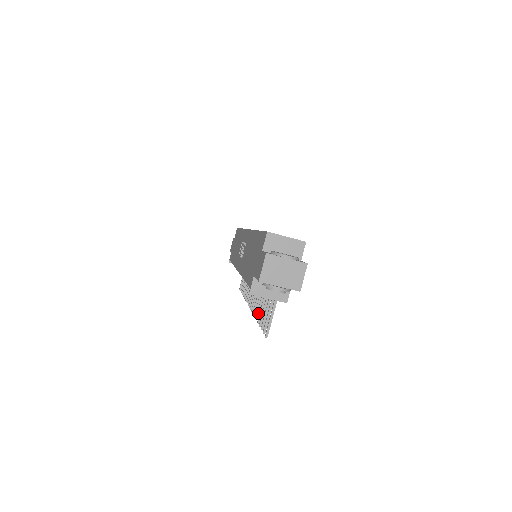
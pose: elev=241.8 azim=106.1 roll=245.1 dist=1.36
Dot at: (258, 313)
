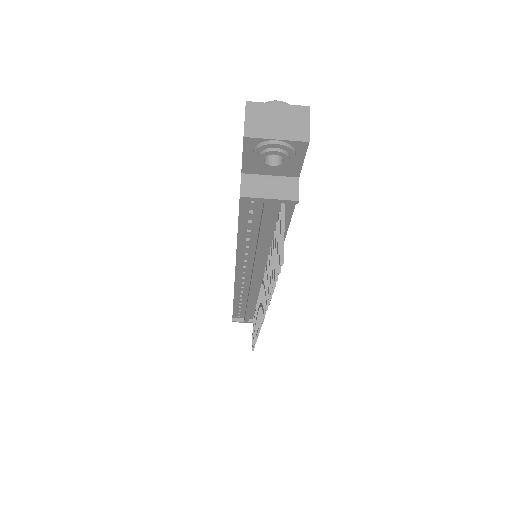
Dot at: (269, 289)
